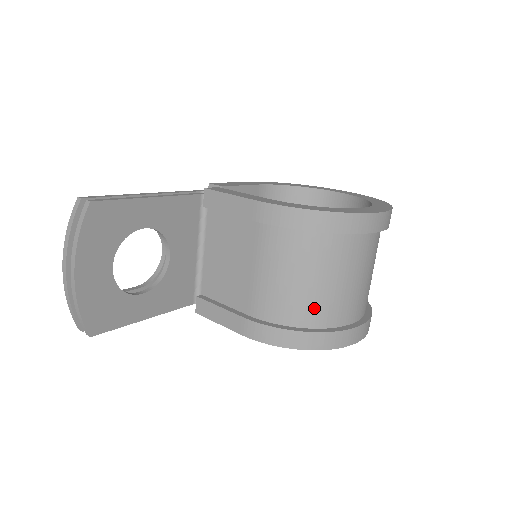
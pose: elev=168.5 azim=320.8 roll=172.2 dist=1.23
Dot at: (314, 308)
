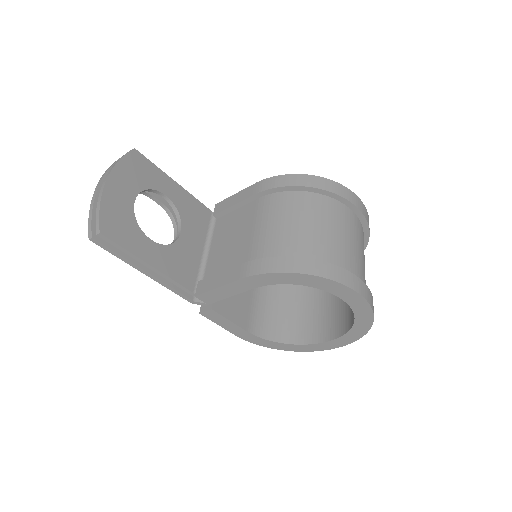
Dot at: (309, 245)
